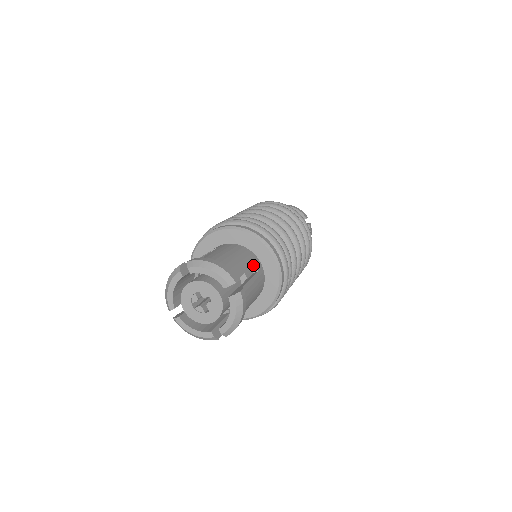
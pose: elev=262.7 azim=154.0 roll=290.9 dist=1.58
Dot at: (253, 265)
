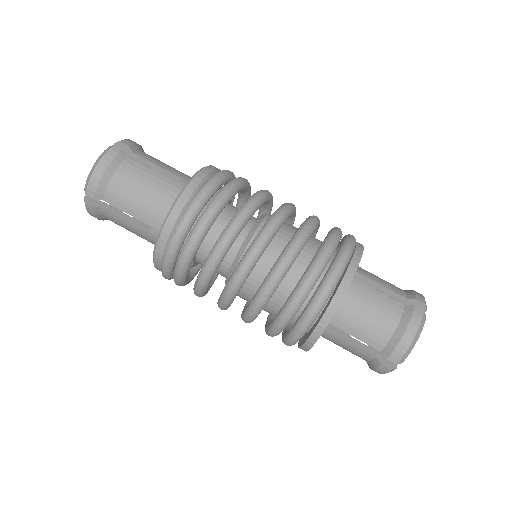
Dot at: (180, 181)
